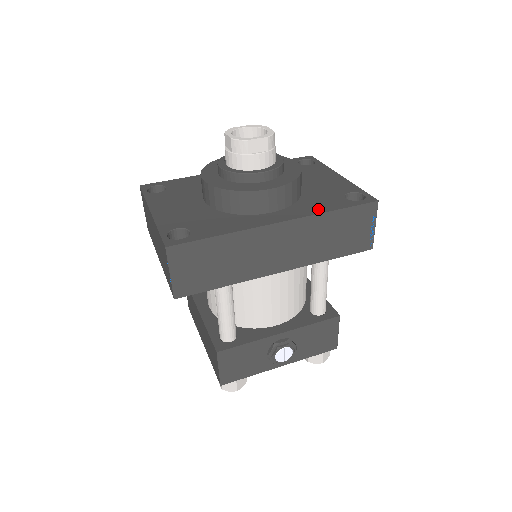
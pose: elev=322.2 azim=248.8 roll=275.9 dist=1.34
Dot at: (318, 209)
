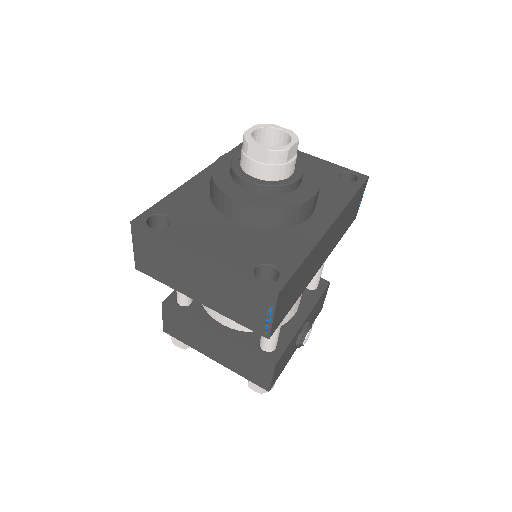
Dot at: (341, 200)
